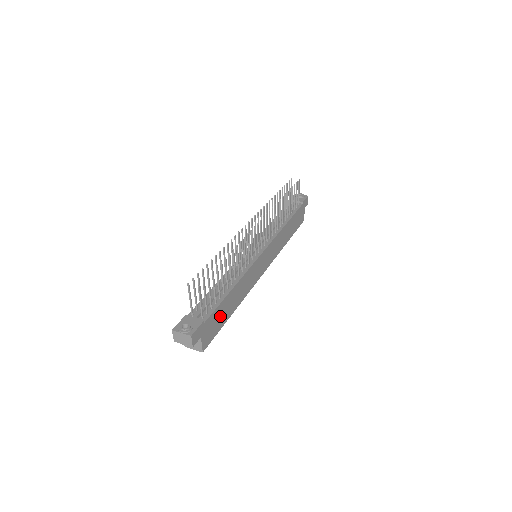
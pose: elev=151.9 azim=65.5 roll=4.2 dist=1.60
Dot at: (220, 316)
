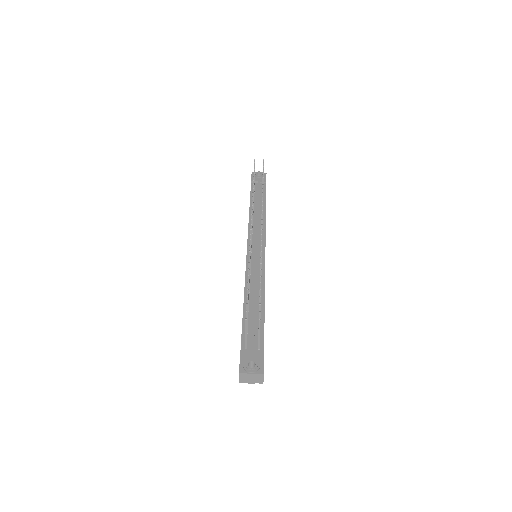
Dot at: occluded
